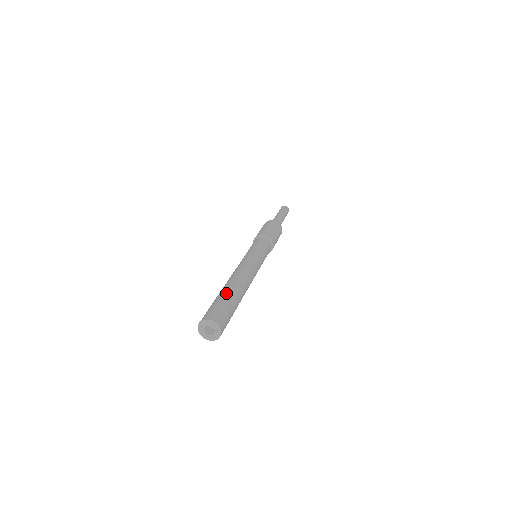
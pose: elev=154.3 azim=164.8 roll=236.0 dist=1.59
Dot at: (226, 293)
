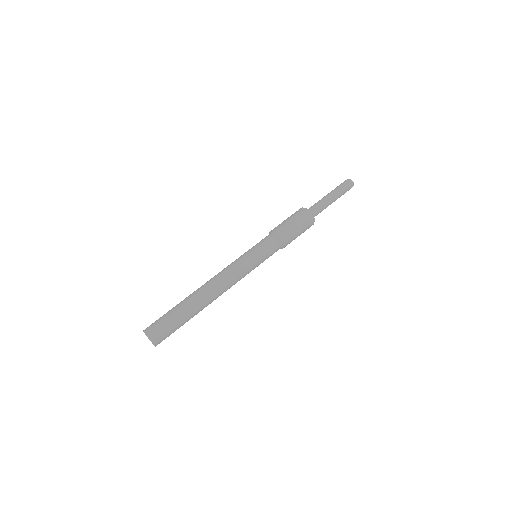
Dot at: (186, 313)
